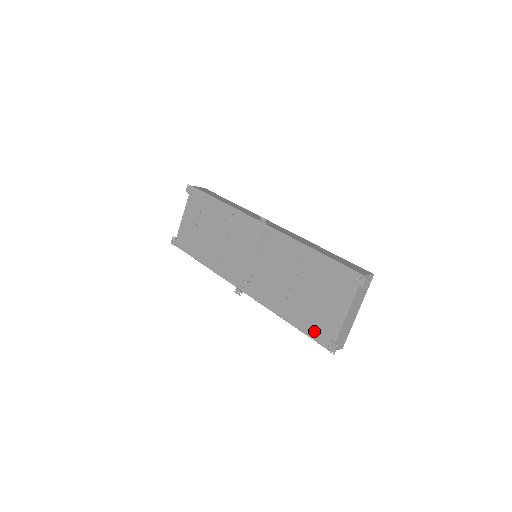
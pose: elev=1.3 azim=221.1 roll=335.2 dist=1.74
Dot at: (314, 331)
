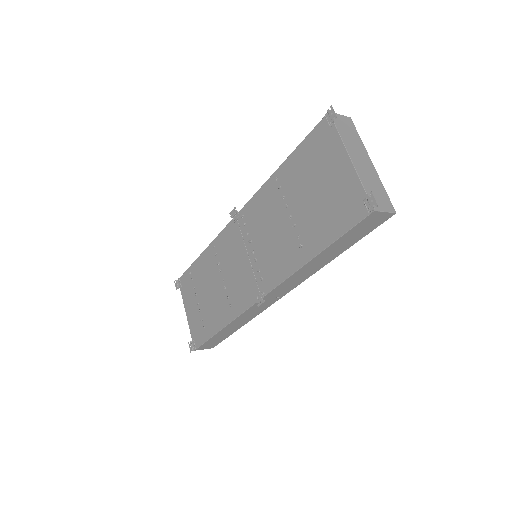
Dot at: (342, 221)
